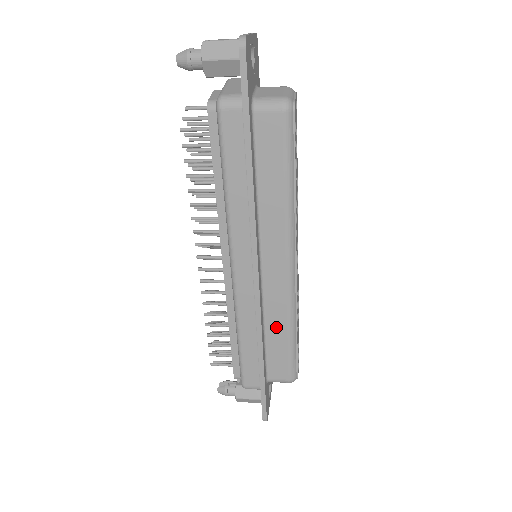
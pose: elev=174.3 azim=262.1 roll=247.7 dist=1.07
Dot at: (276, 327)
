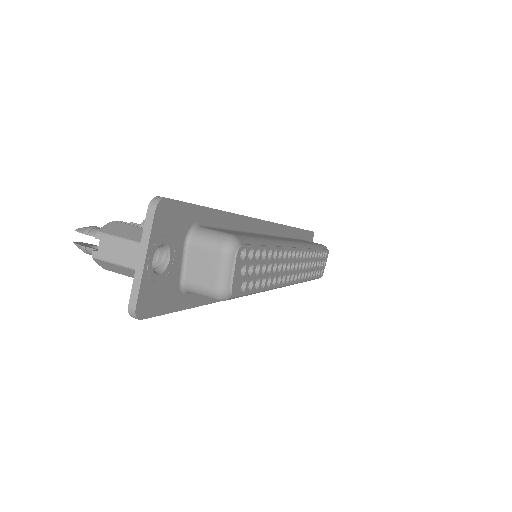
Dot at: occluded
